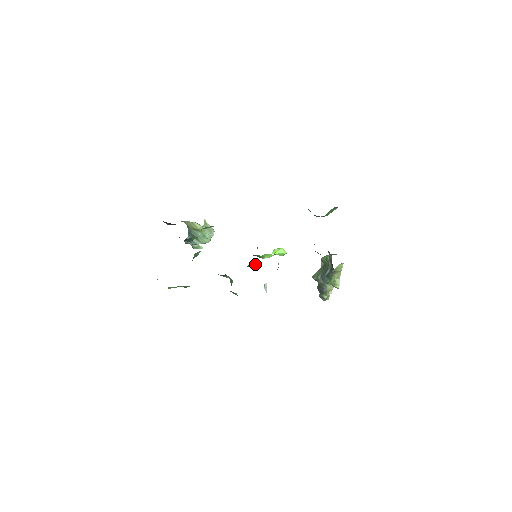
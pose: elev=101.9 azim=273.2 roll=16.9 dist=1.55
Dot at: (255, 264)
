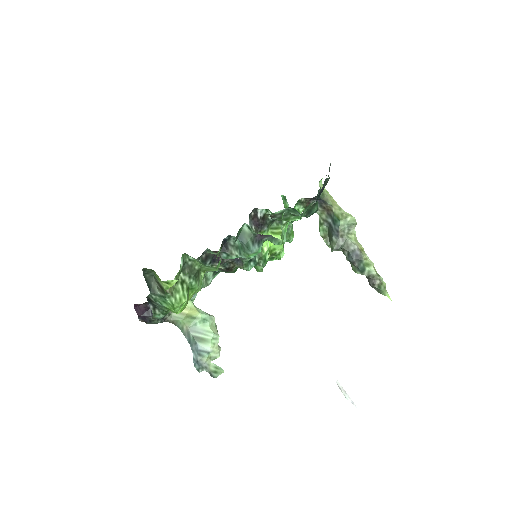
Dot at: occluded
